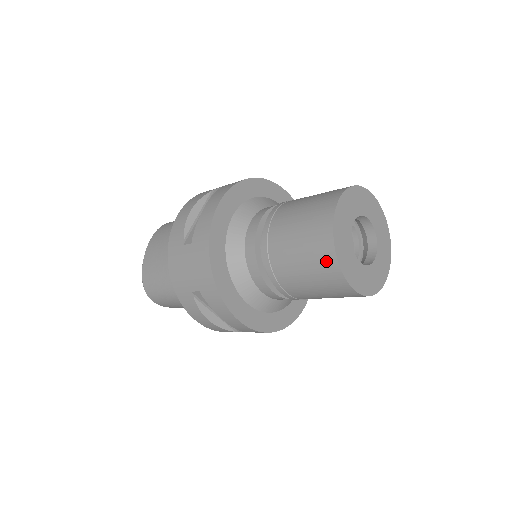
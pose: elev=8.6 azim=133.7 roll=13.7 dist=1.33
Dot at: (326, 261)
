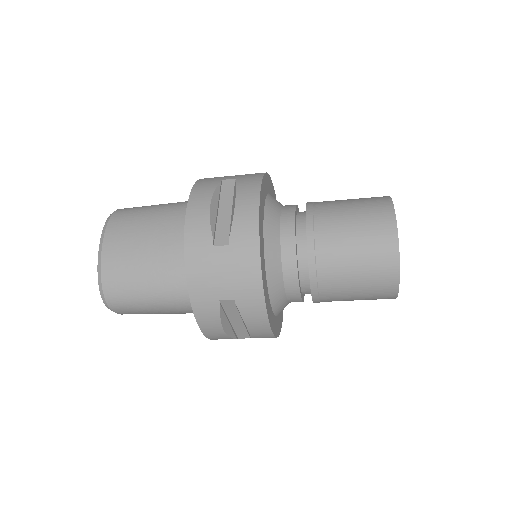
Dot at: (387, 269)
